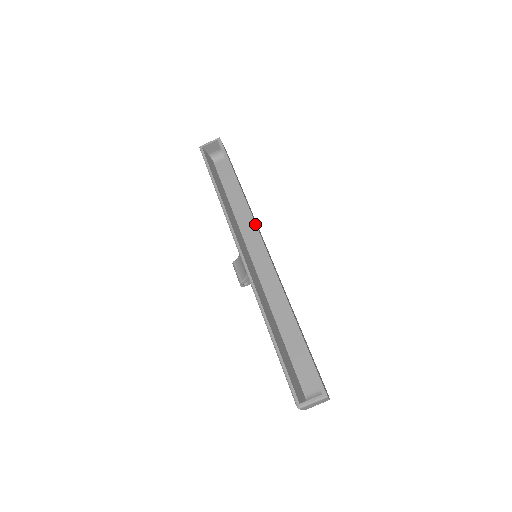
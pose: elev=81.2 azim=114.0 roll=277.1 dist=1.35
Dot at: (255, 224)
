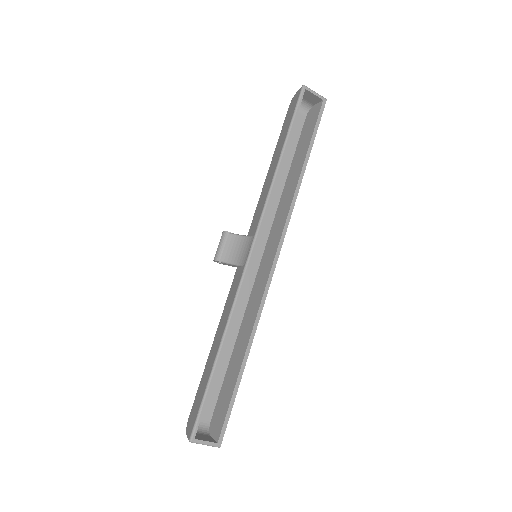
Dot at: (285, 233)
